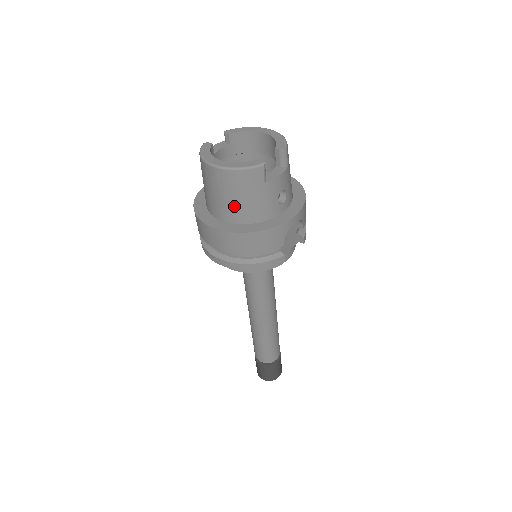
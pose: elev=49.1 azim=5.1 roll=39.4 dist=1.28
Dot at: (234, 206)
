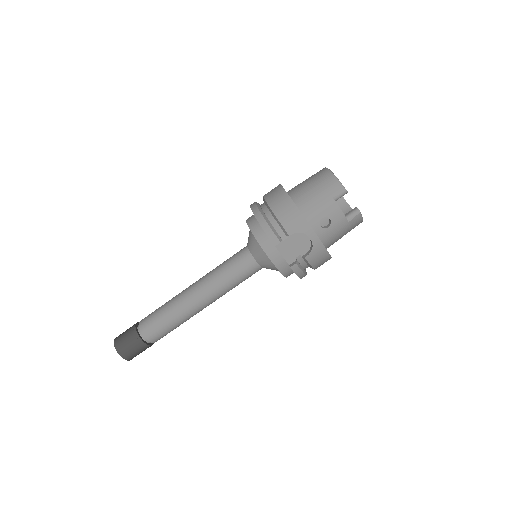
Dot at: (305, 190)
